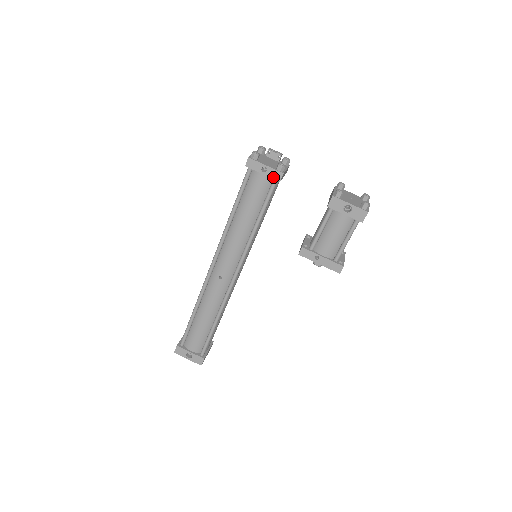
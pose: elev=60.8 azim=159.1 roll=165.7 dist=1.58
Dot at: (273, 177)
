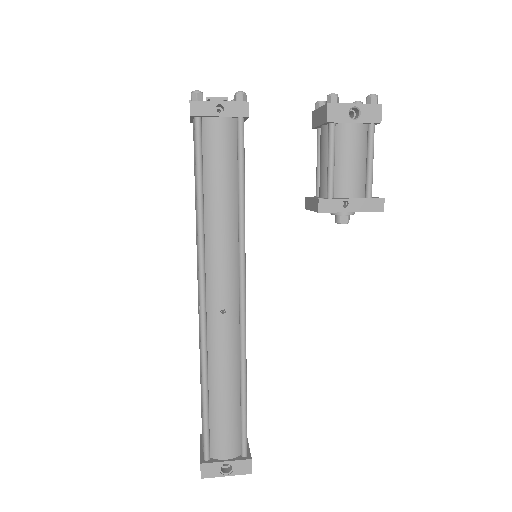
Dot at: (237, 114)
